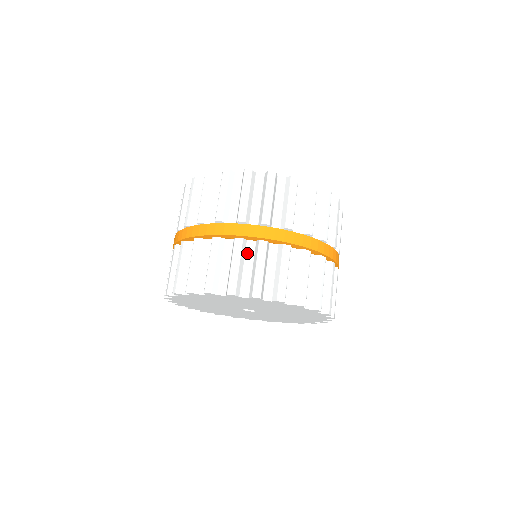
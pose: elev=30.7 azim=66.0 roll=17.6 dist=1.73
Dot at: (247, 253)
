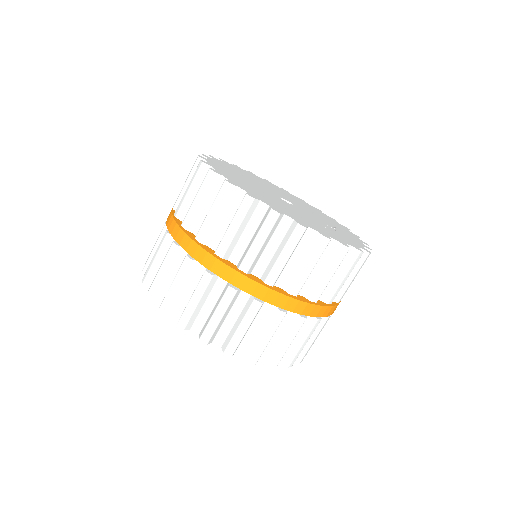
Dot at: occluded
